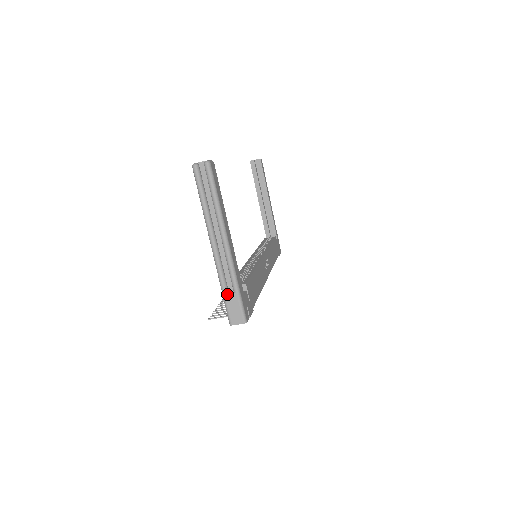
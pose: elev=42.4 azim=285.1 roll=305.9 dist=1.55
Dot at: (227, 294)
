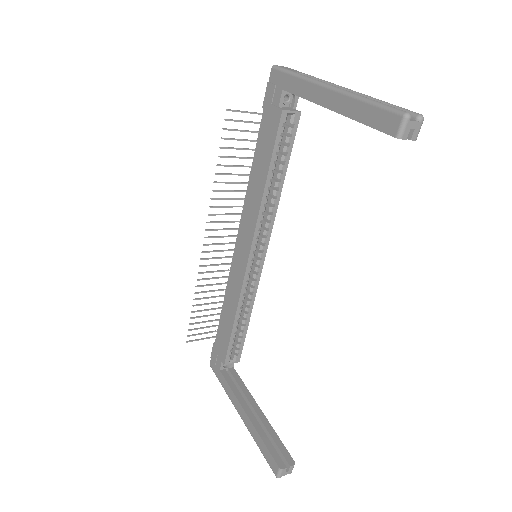
Dot at: occluded
